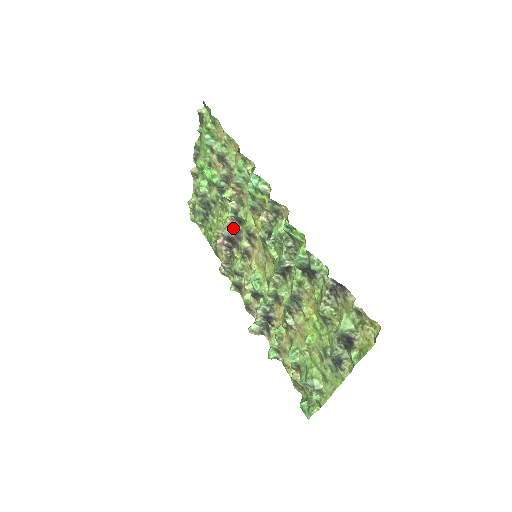
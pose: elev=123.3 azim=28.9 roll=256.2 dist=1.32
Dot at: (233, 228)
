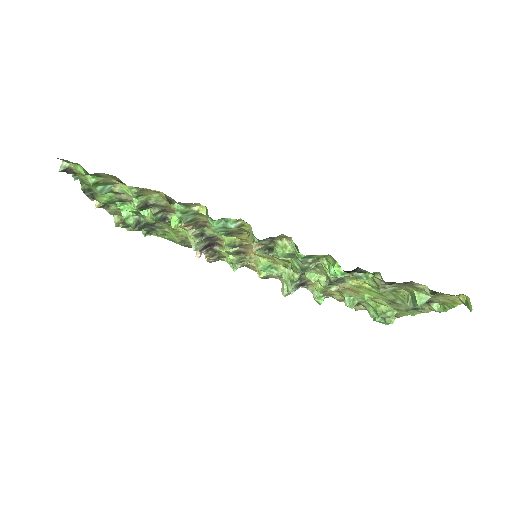
Dot at: (204, 240)
